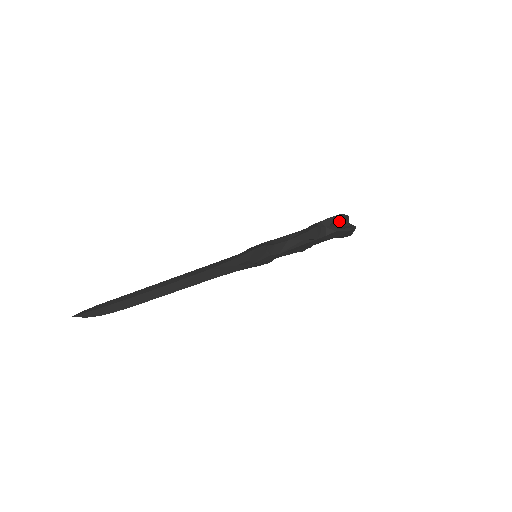
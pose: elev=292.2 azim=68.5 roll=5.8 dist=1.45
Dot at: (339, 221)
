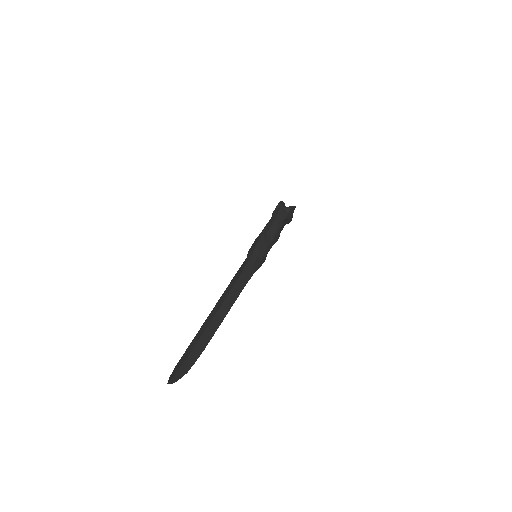
Dot at: occluded
